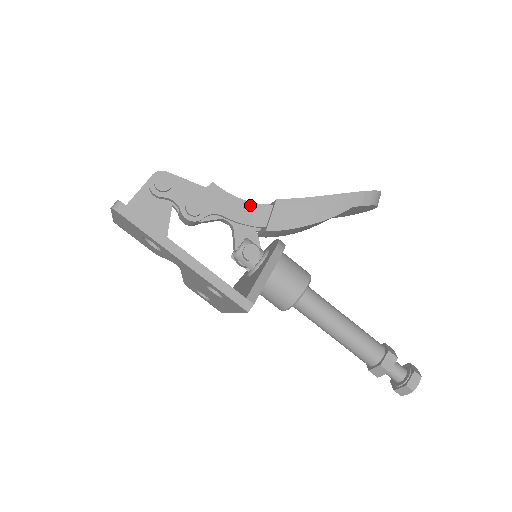
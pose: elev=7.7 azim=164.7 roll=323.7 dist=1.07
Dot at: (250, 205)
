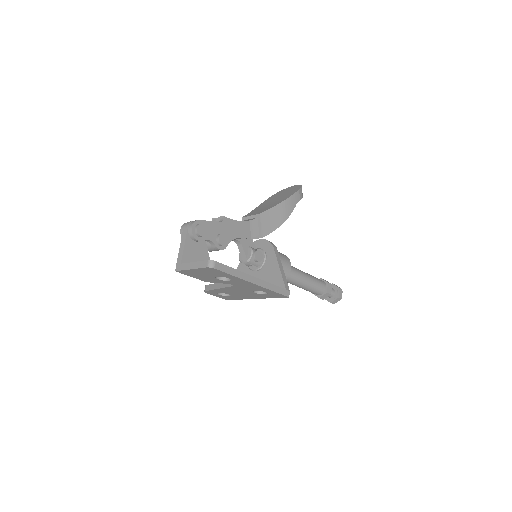
Dot at: (246, 223)
